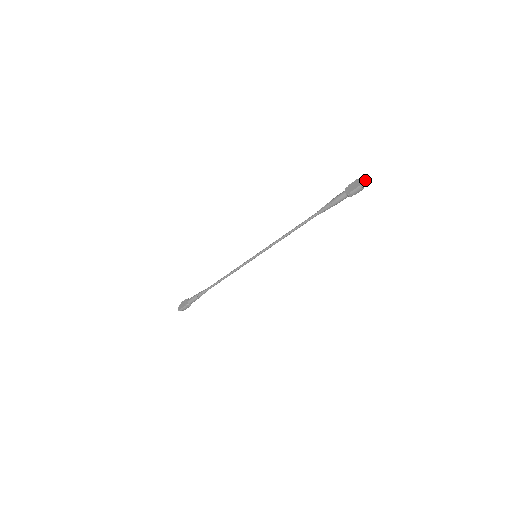
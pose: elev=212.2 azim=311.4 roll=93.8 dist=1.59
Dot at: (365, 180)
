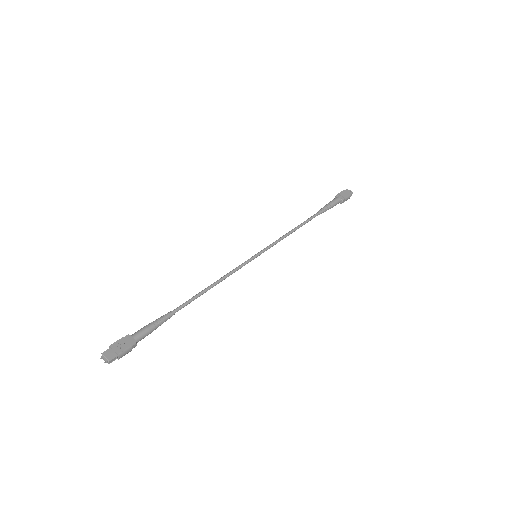
Dot at: occluded
